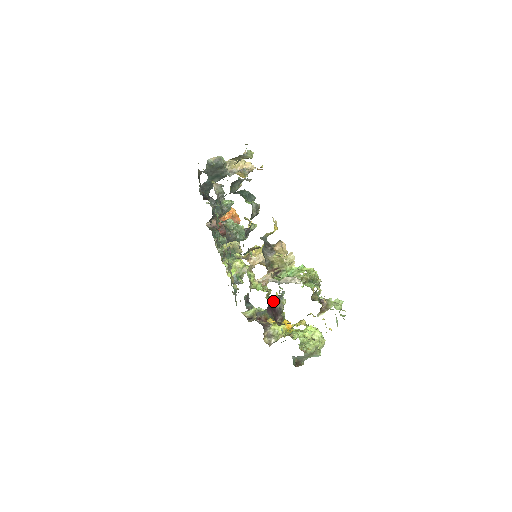
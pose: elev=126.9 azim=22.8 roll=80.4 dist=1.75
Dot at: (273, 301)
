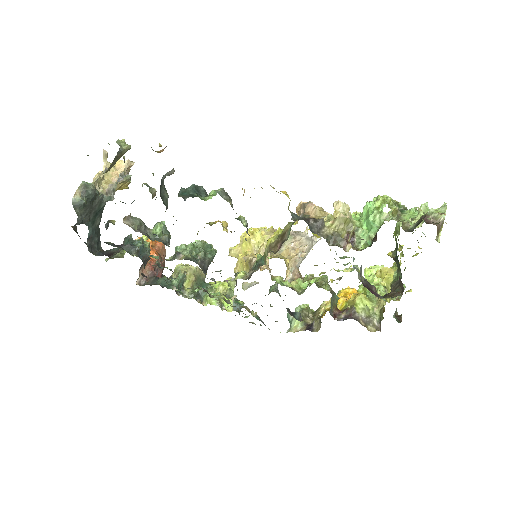
Dot at: occluded
